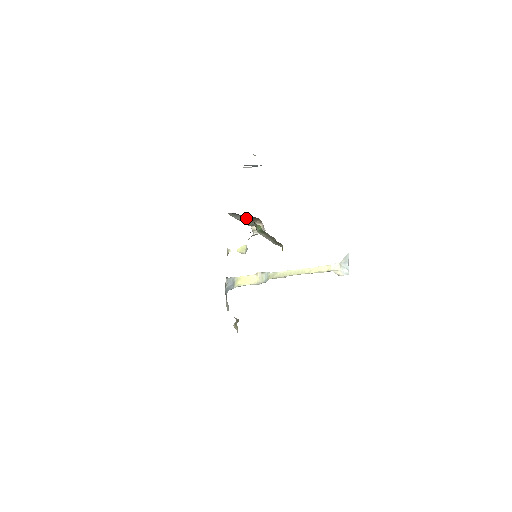
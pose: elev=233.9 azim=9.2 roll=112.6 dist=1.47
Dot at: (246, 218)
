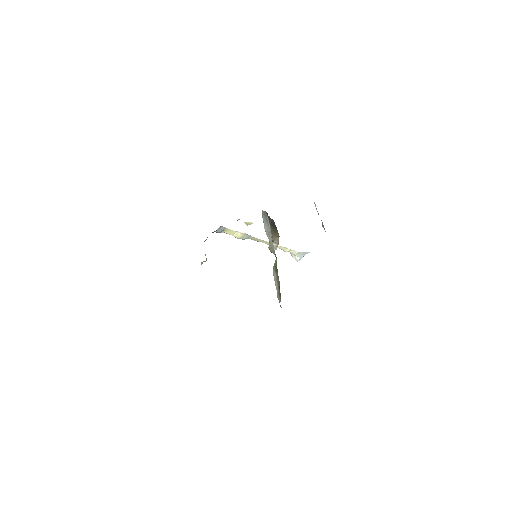
Dot at: (271, 229)
